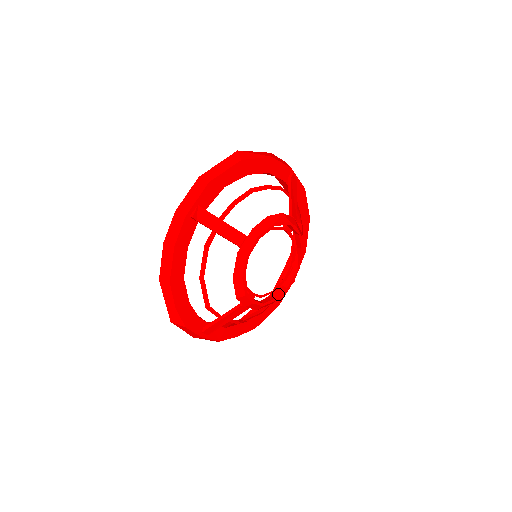
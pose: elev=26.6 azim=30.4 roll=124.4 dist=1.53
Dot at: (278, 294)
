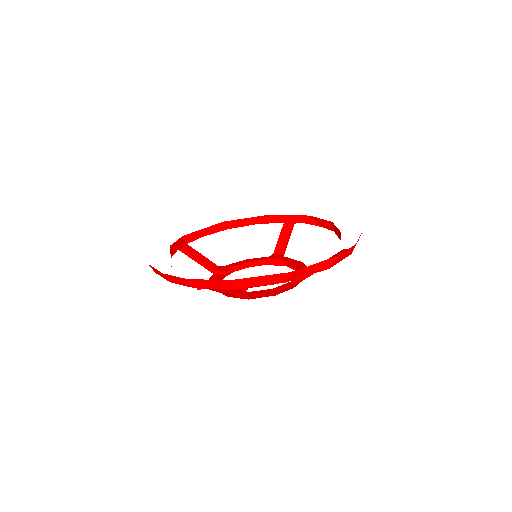
Dot at: (254, 265)
